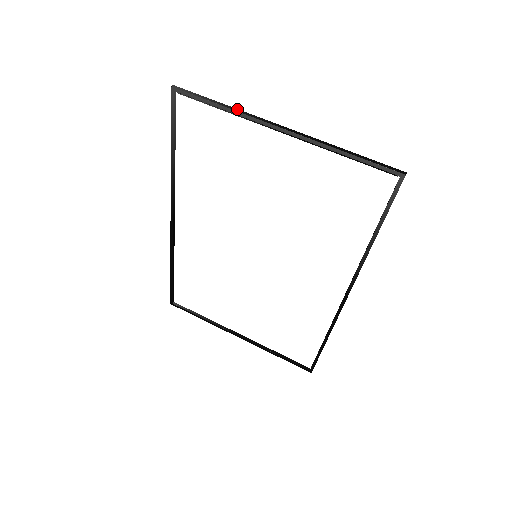
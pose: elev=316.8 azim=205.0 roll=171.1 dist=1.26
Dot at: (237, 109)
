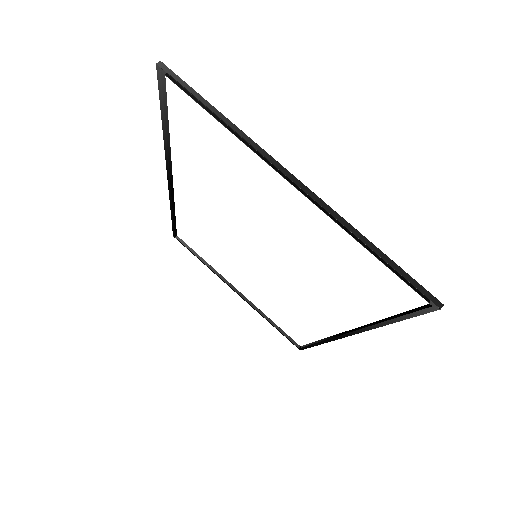
Dot at: (241, 131)
